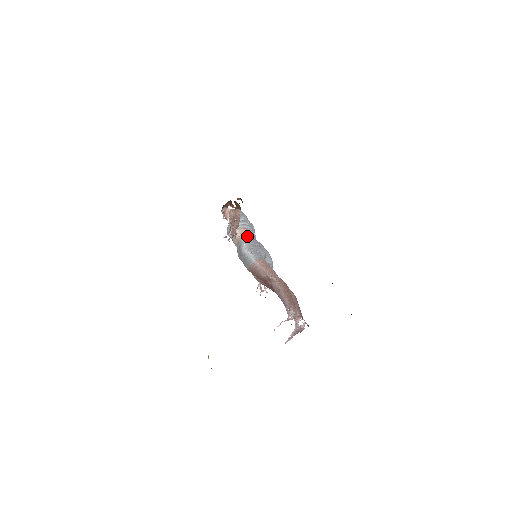
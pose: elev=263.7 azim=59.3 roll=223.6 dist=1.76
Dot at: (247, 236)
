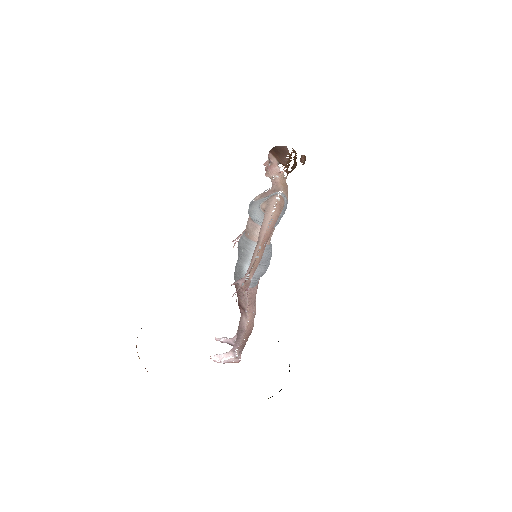
Dot at: occluded
